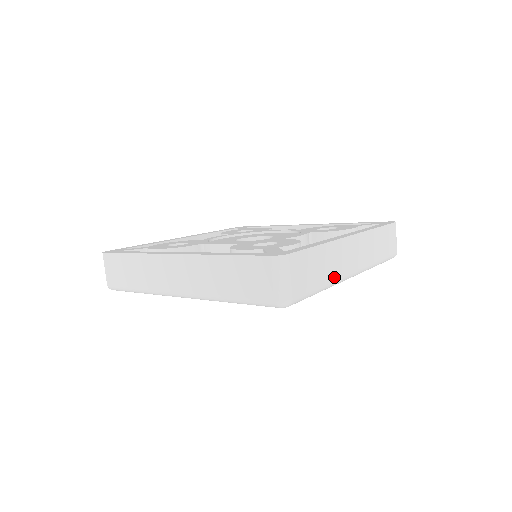
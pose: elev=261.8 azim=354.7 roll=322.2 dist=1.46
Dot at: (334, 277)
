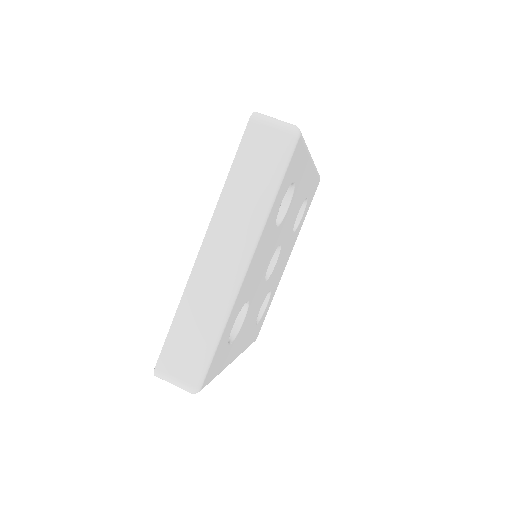
Dot at: occluded
